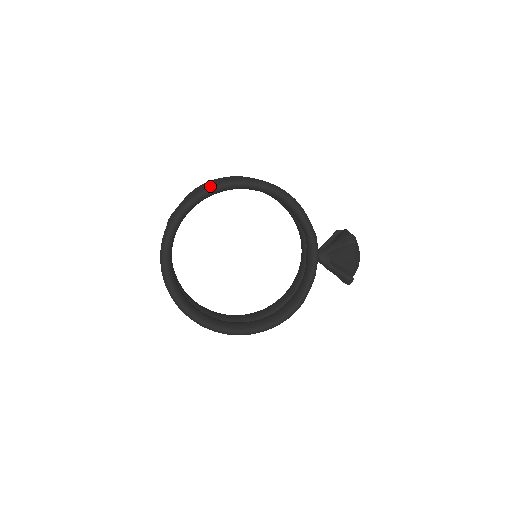
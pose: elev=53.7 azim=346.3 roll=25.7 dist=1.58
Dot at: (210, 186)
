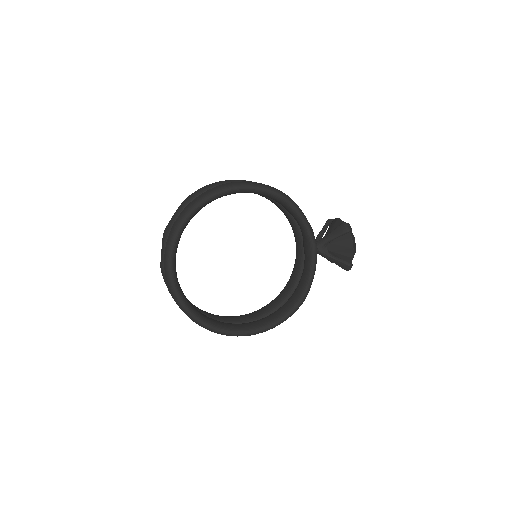
Dot at: (206, 195)
